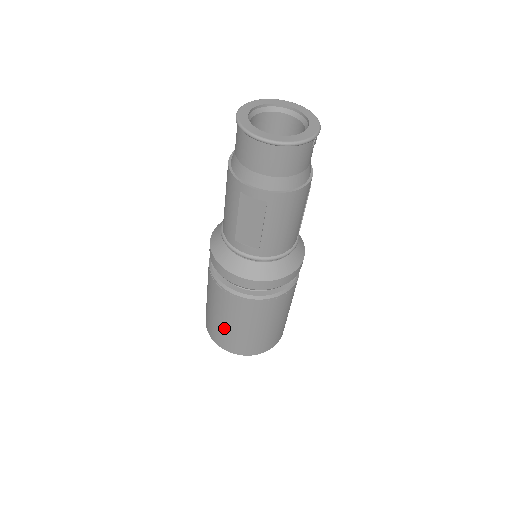
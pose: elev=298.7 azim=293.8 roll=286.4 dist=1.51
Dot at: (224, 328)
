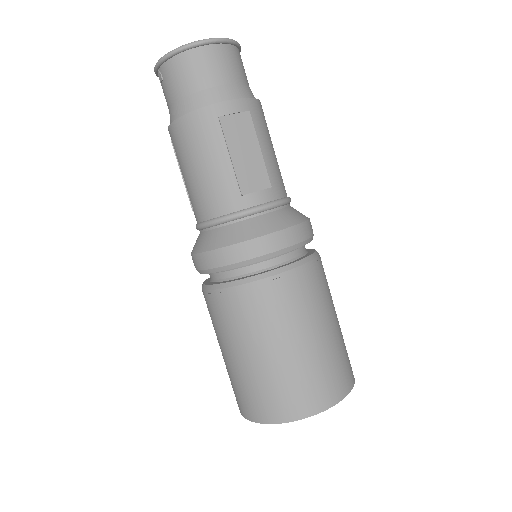
Dot at: (302, 360)
